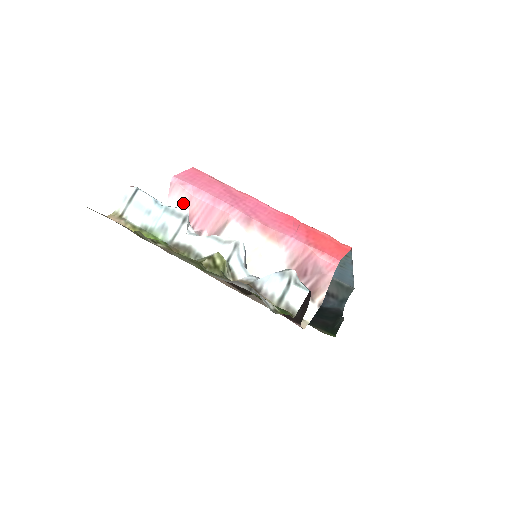
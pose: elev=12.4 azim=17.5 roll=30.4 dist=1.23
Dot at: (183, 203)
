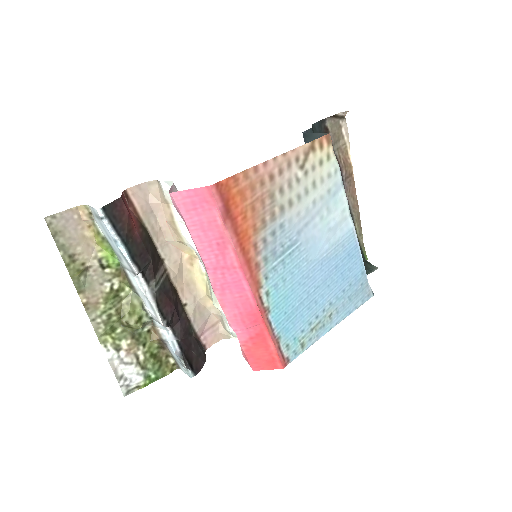
Dot at: occluded
